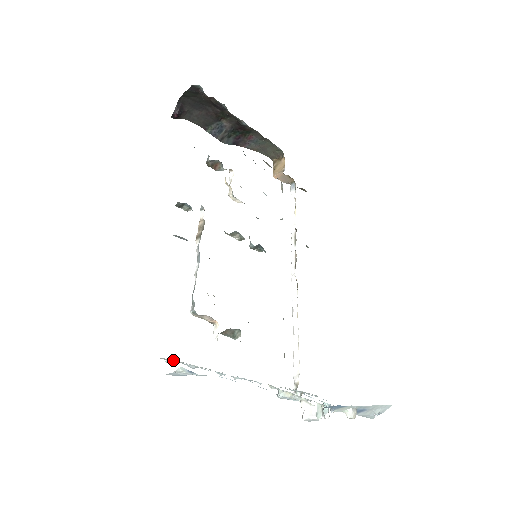
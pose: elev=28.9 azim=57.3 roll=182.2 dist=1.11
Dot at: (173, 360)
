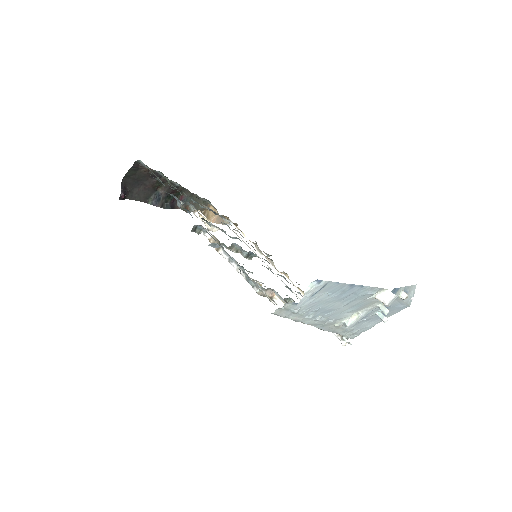
Dot at: (287, 304)
